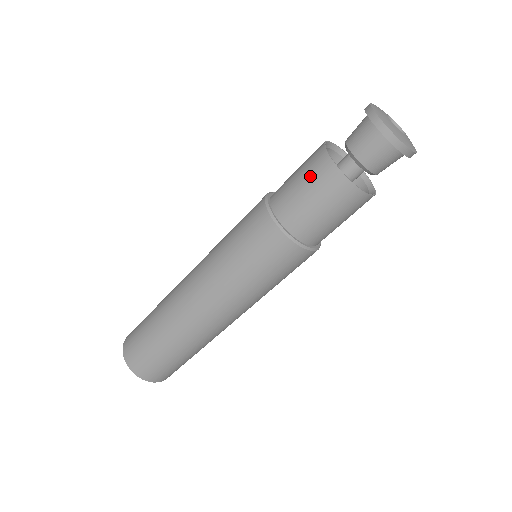
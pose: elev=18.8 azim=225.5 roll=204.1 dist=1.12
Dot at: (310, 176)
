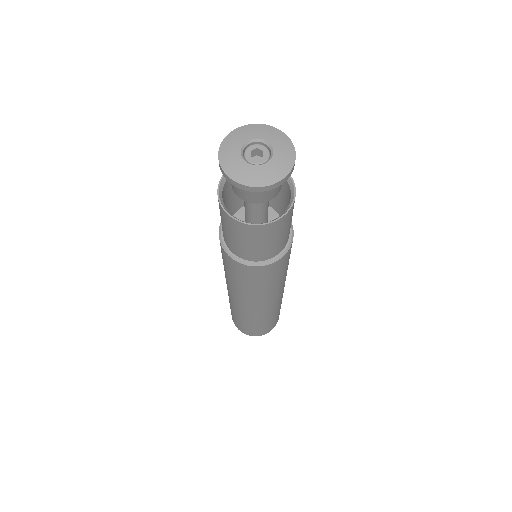
Dot at: occluded
